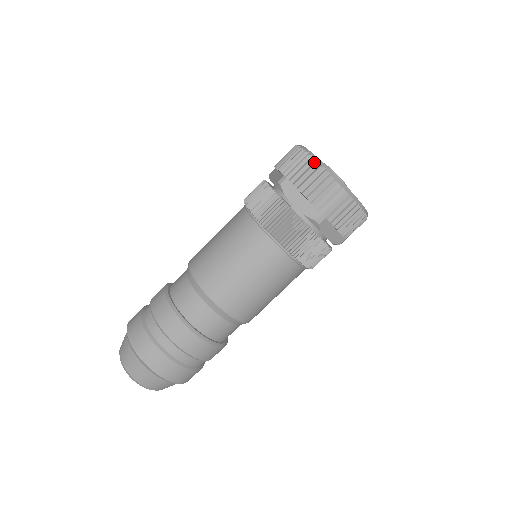
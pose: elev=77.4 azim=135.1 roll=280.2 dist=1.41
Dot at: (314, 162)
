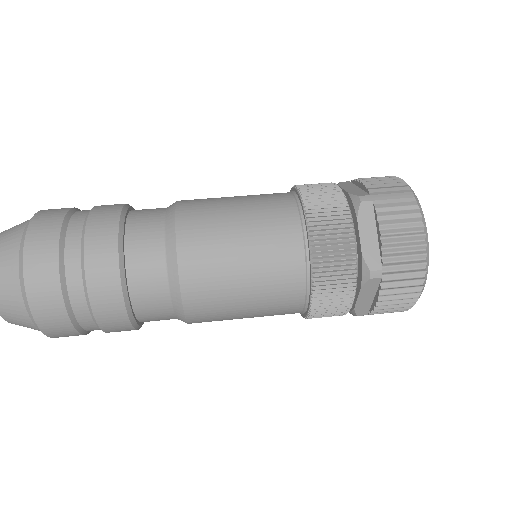
Dot at: occluded
